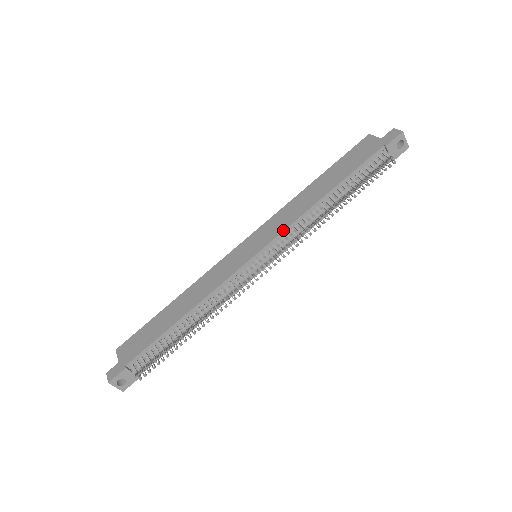
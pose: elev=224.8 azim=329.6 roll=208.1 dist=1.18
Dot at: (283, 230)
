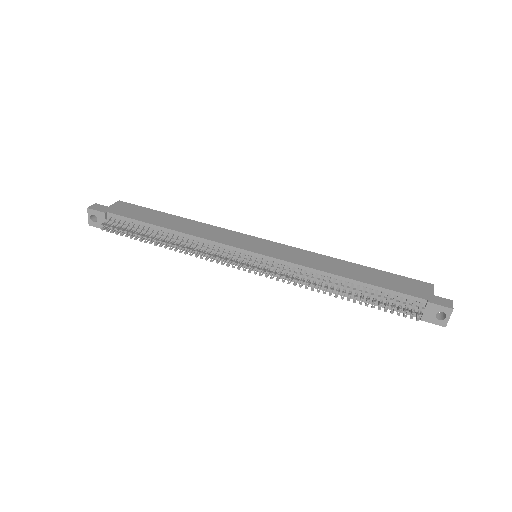
Dot at: (289, 261)
